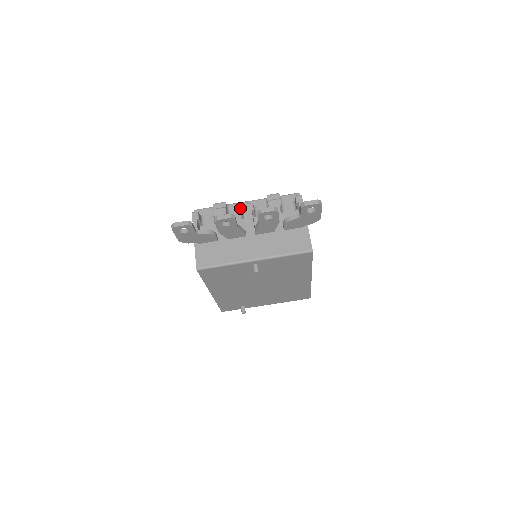
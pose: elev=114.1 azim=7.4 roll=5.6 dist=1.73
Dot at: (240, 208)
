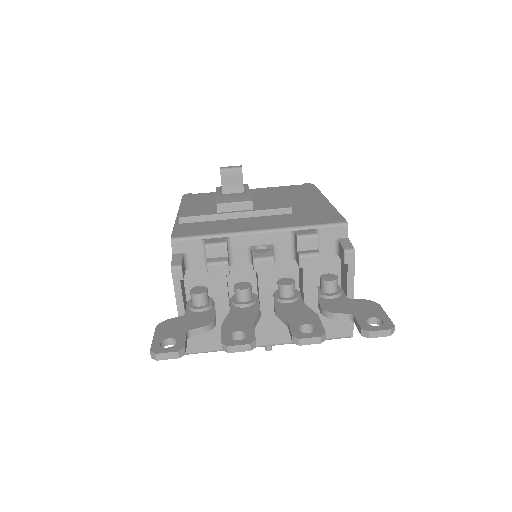
Dot at: (253, 266)
